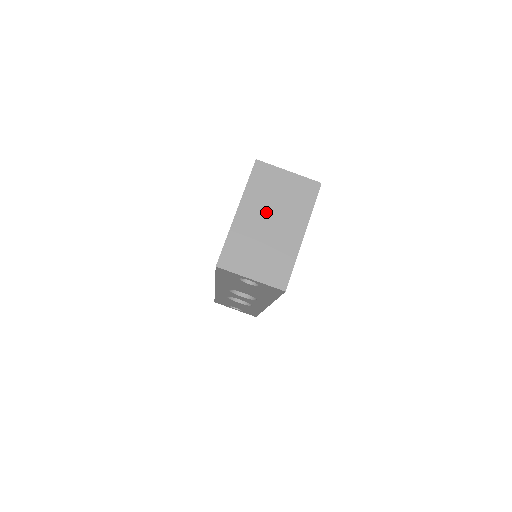
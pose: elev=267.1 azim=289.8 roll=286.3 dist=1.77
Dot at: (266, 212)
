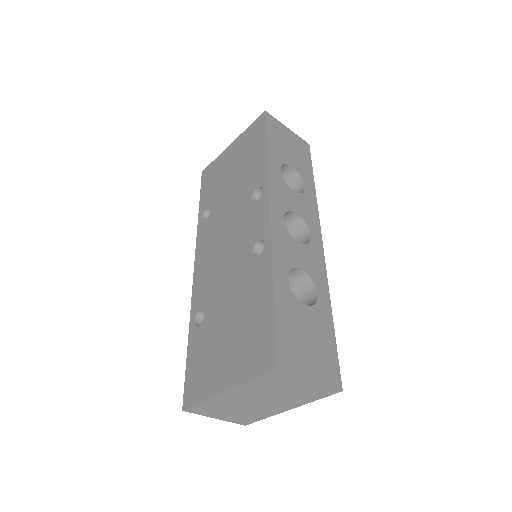
Dot at: (260, 396)
